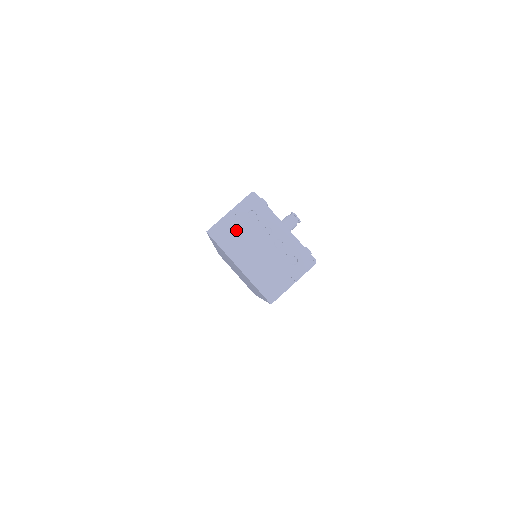
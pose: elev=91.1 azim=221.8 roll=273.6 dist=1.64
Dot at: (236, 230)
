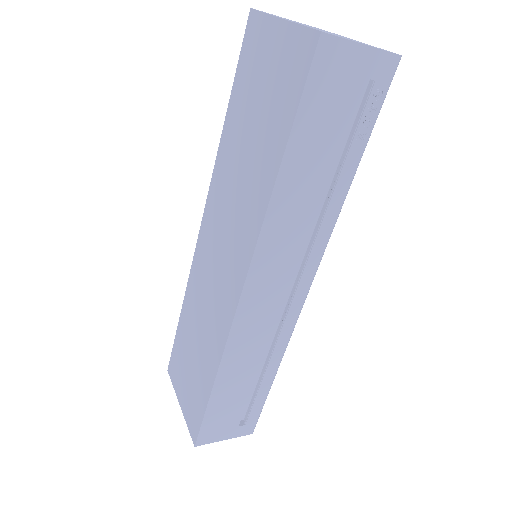
Dot at: occluded
